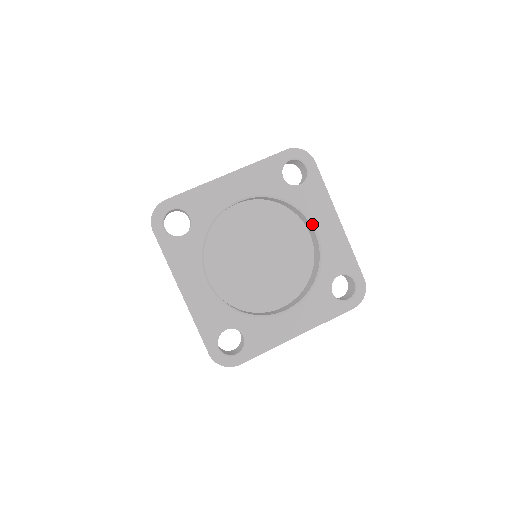
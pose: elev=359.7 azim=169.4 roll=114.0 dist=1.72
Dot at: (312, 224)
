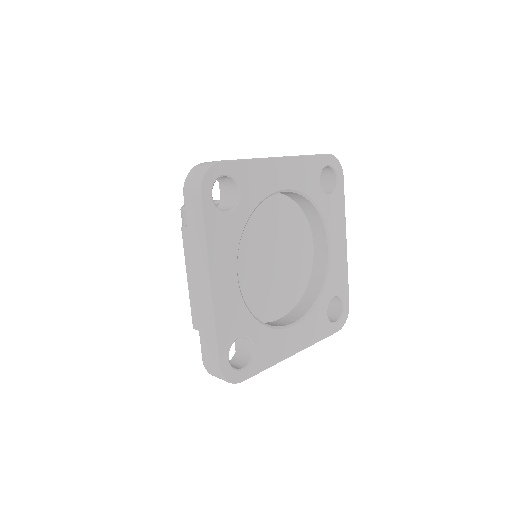
Dot at: (329, 238)
